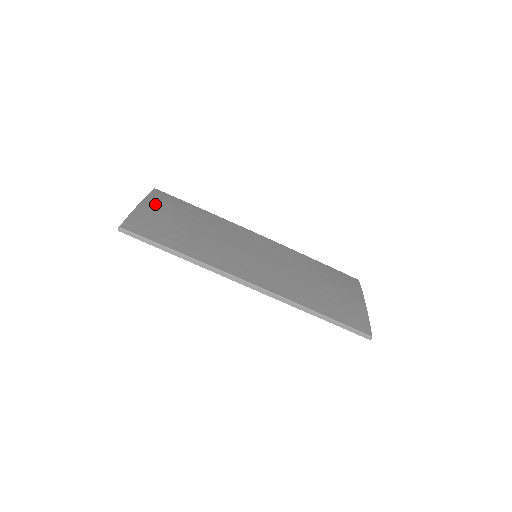
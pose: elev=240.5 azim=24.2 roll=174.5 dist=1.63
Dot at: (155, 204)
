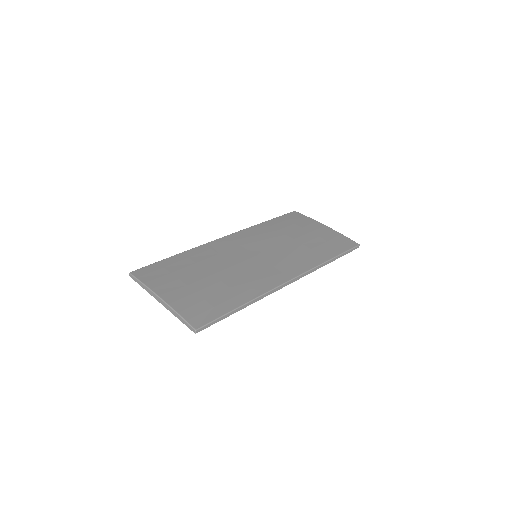
Dot at: (163, 286)
